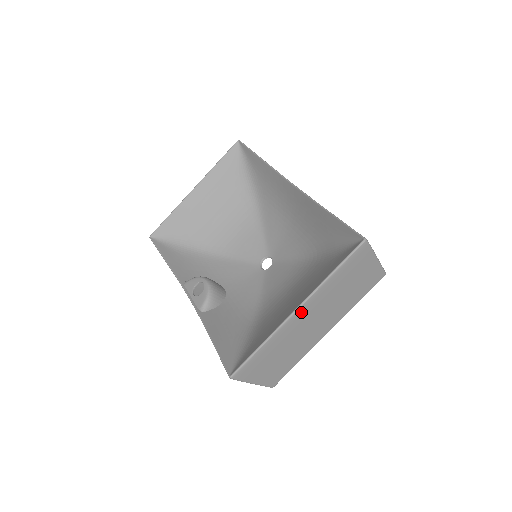
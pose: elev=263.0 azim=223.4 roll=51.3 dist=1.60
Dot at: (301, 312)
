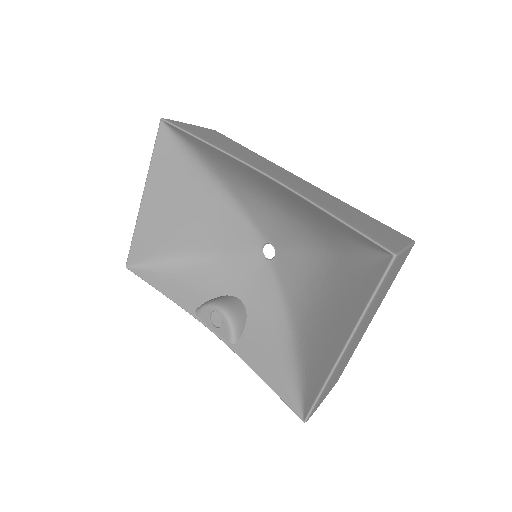
Dot at: (349, 344)
